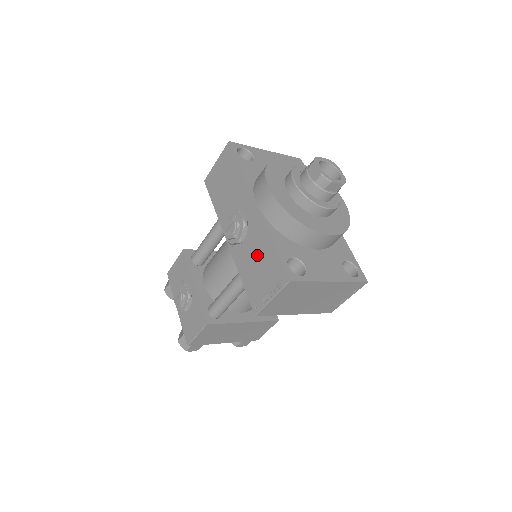
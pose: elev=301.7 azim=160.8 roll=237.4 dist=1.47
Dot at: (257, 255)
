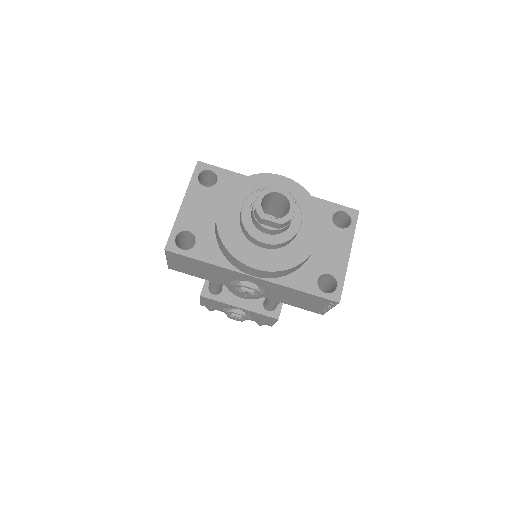
Dot at: (289, 296)
